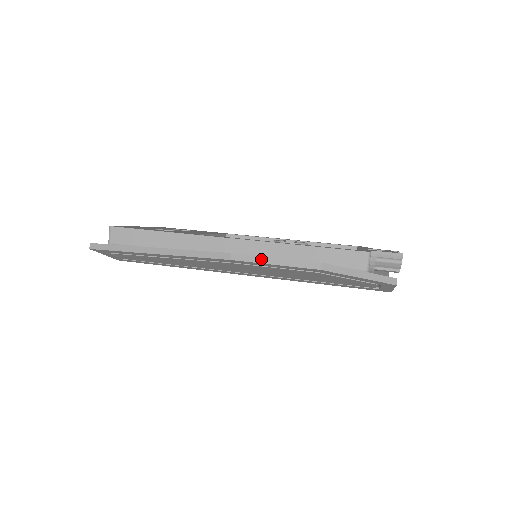
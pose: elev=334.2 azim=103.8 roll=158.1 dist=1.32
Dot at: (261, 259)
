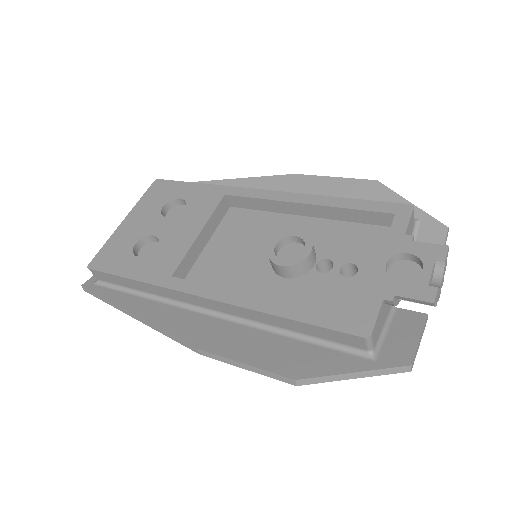
Dot at: (229, 361)
